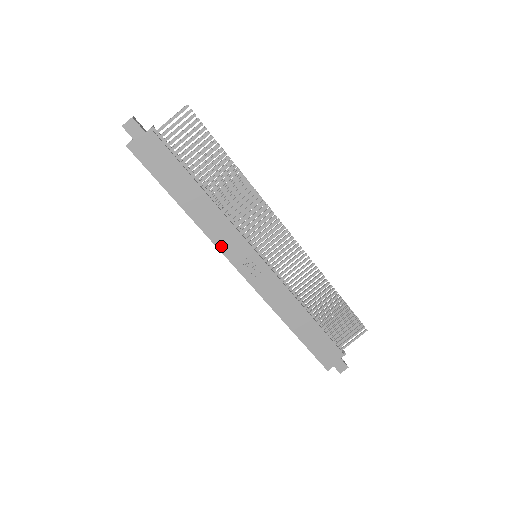
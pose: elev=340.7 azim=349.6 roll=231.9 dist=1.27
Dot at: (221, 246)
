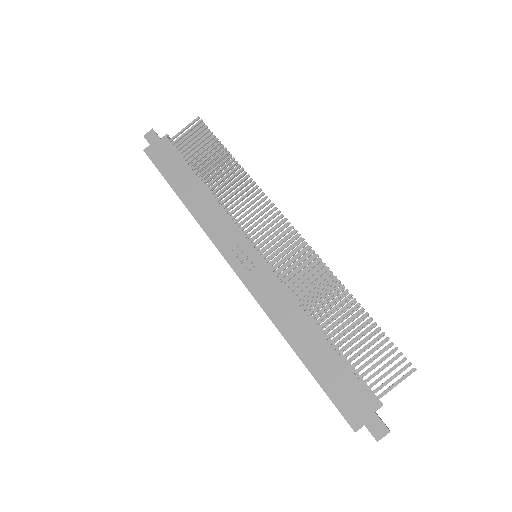
Dot at: (215, 238)
